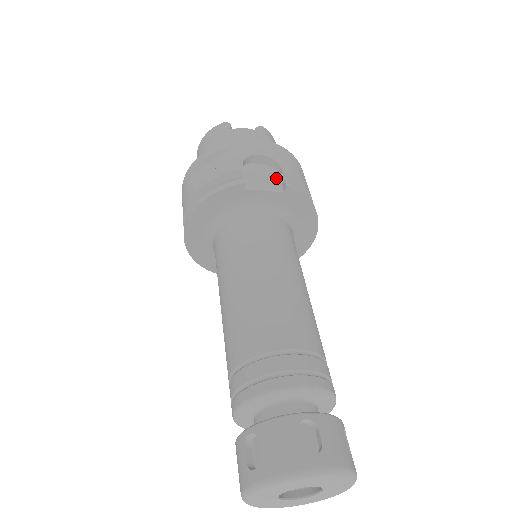
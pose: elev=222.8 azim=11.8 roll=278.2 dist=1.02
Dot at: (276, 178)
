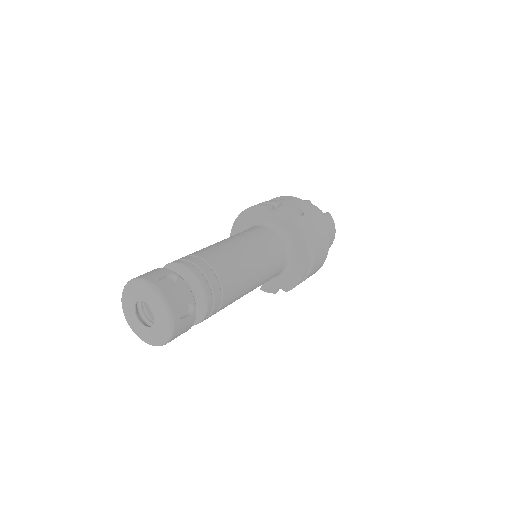
Dot at: occluded
